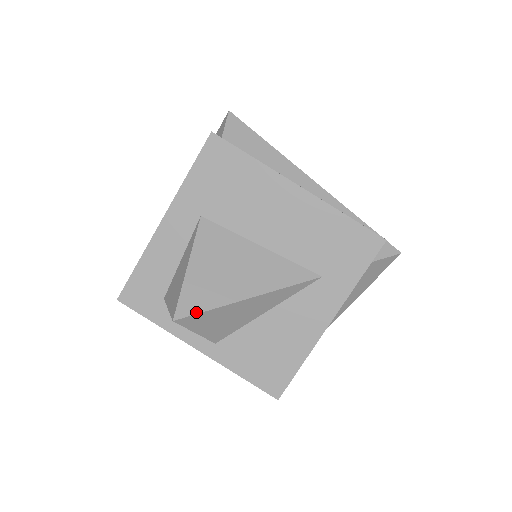
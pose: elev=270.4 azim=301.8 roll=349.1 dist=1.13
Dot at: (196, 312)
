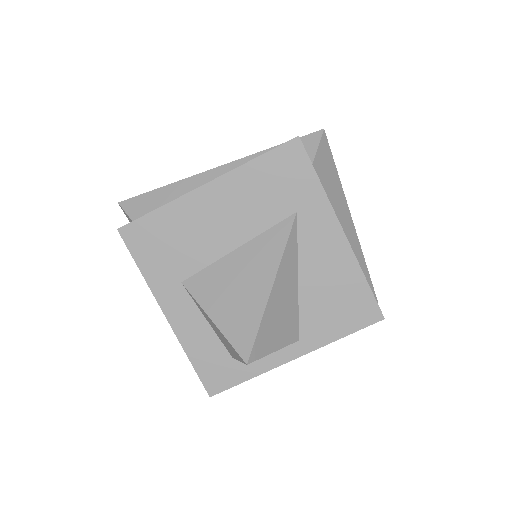
Dot at: (253, 340)
